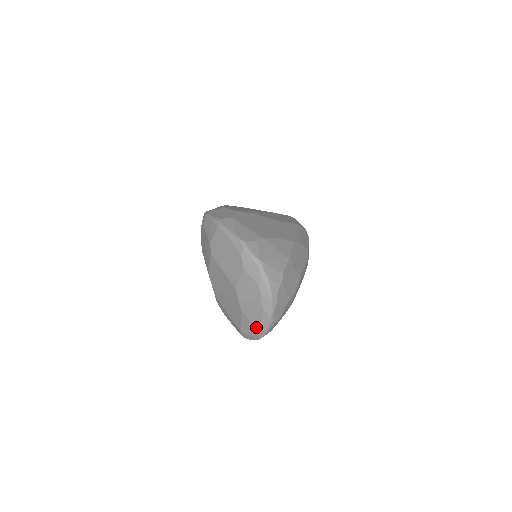
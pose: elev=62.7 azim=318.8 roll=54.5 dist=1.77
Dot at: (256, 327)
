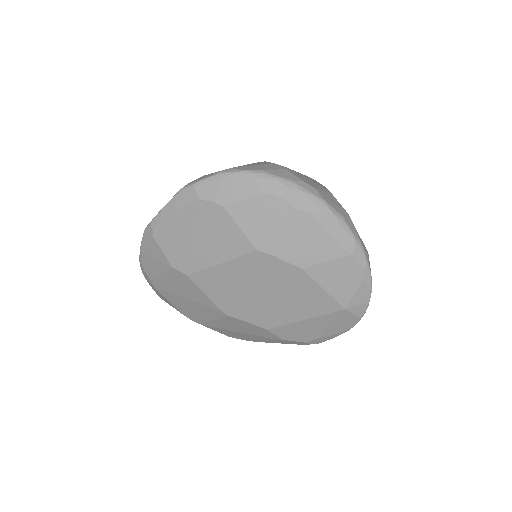
Dot at: (342, 259)
